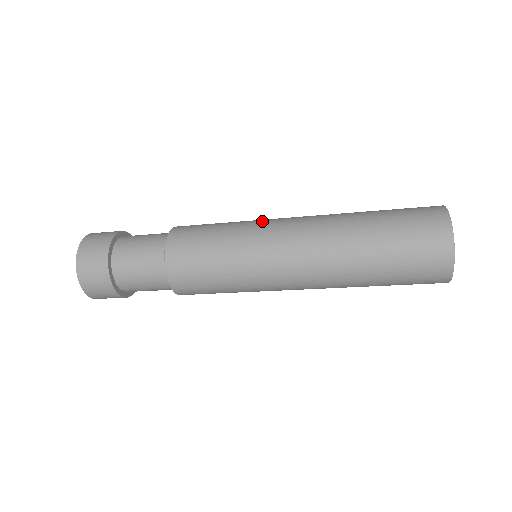
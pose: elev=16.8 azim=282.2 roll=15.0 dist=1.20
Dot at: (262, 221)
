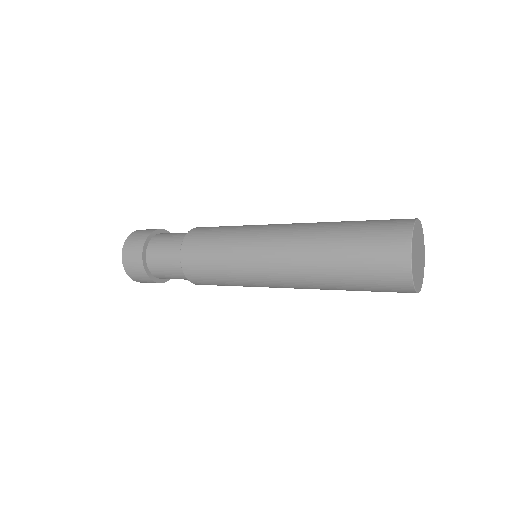
Dot at: (248, 259)
